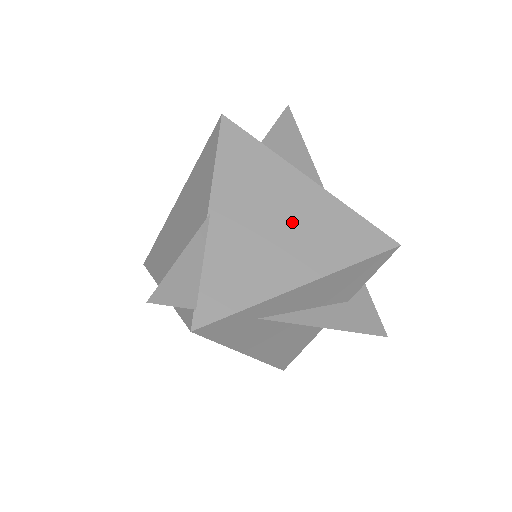
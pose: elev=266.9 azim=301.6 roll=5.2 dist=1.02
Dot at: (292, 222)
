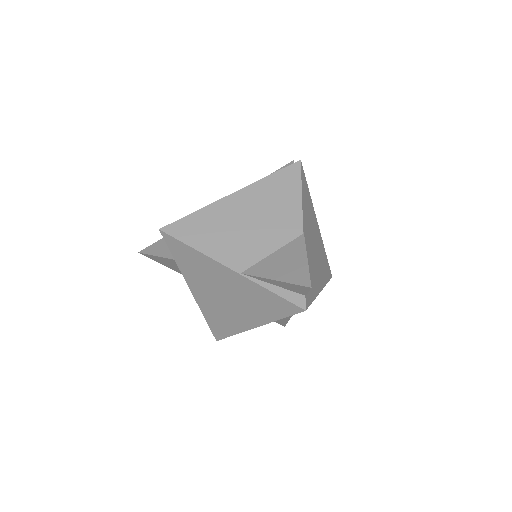
Dot at: (317, 249)
